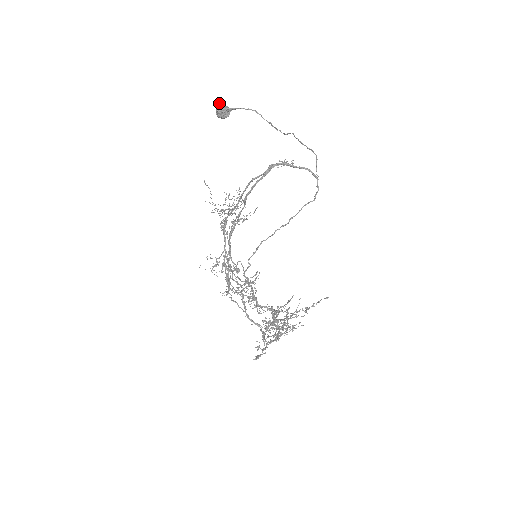
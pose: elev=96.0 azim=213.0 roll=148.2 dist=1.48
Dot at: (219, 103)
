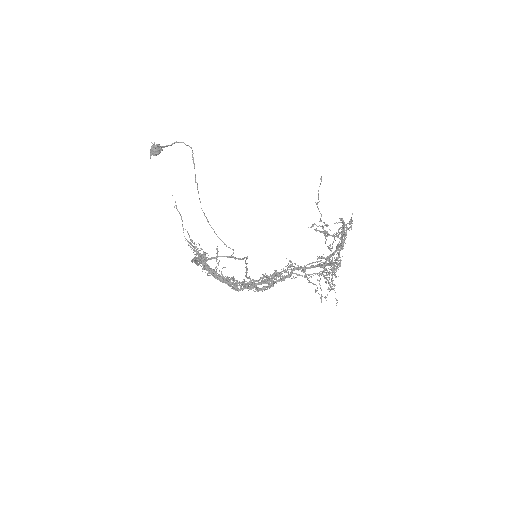
Dot at: (151, 142)
